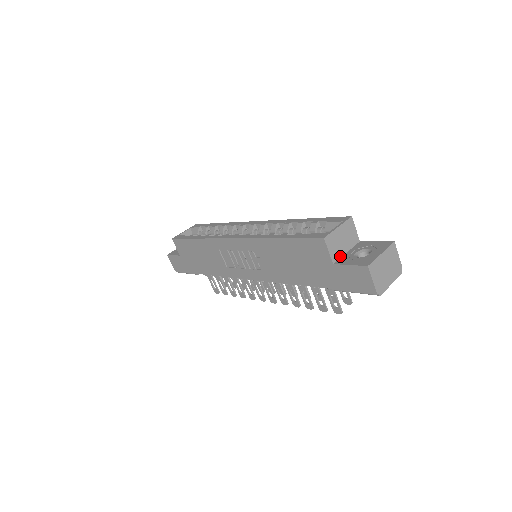
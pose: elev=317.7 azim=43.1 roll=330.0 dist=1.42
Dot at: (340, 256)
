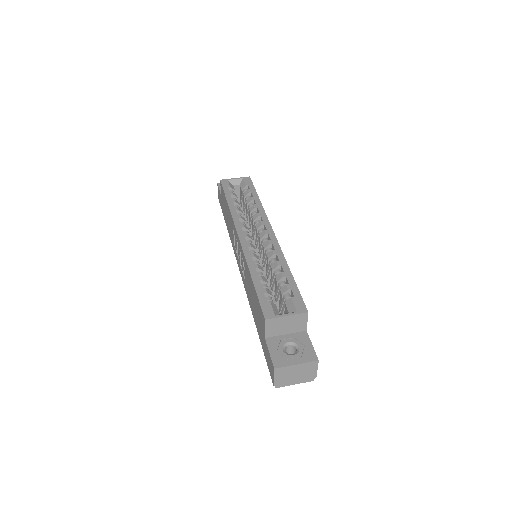
Dot at: (276, 335)
